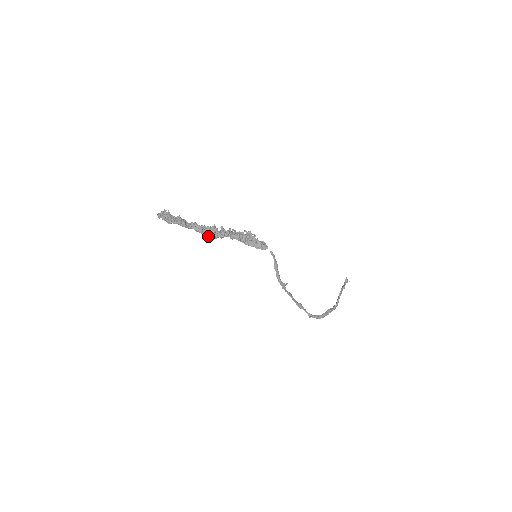
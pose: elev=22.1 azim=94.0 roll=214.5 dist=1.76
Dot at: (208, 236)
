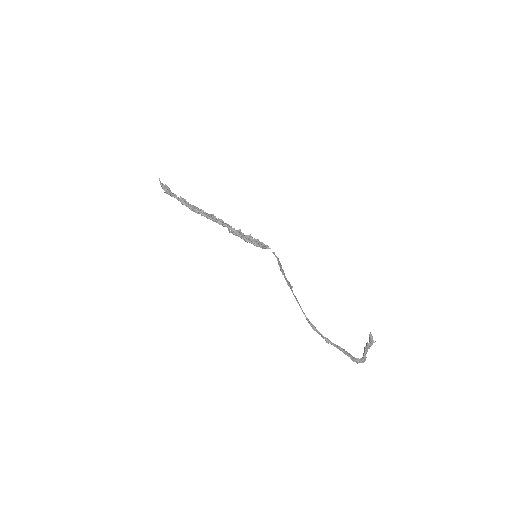
Dot at: (206, 215)
